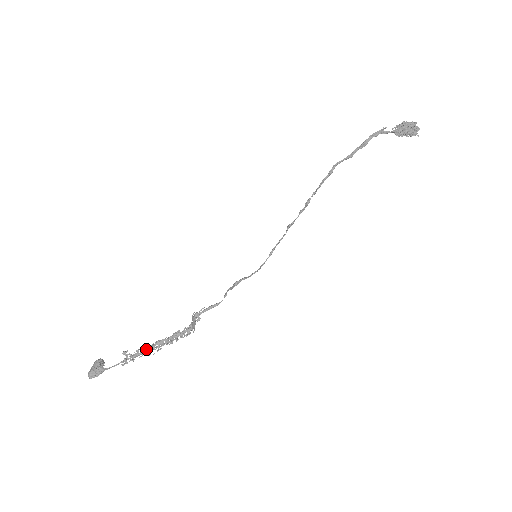
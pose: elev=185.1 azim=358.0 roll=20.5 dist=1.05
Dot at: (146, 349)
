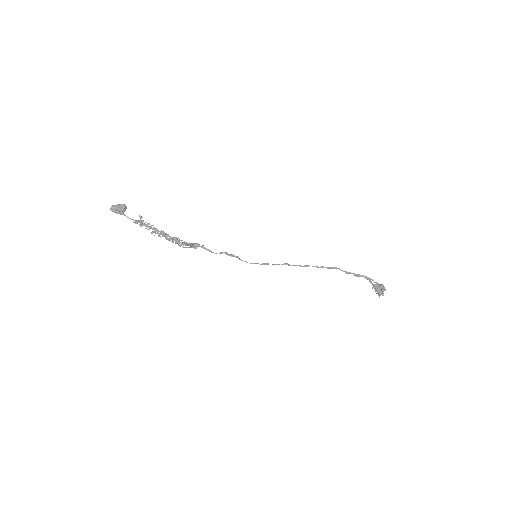
Dot at: (153, 228)
